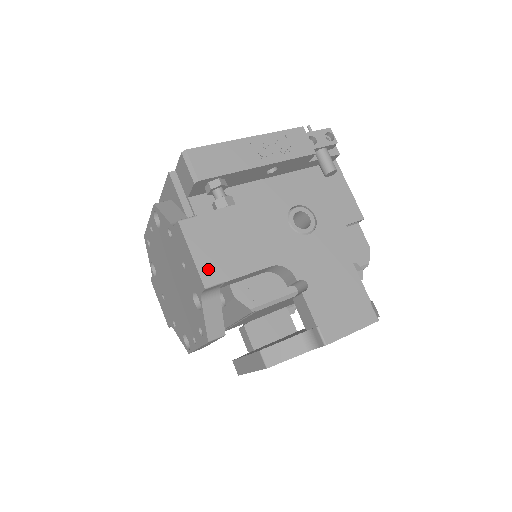
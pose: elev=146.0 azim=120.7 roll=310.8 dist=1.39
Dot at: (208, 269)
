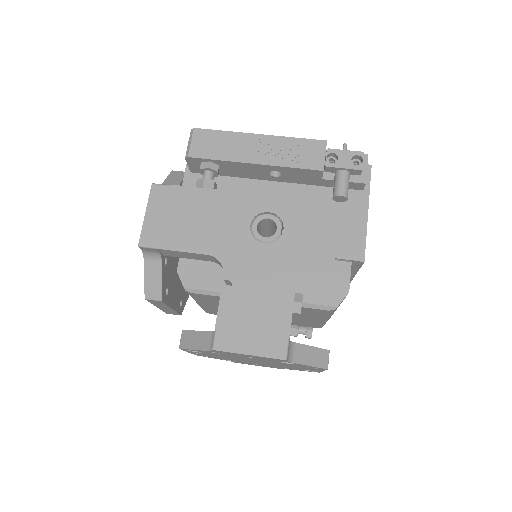
Dot at: (151, 232)
